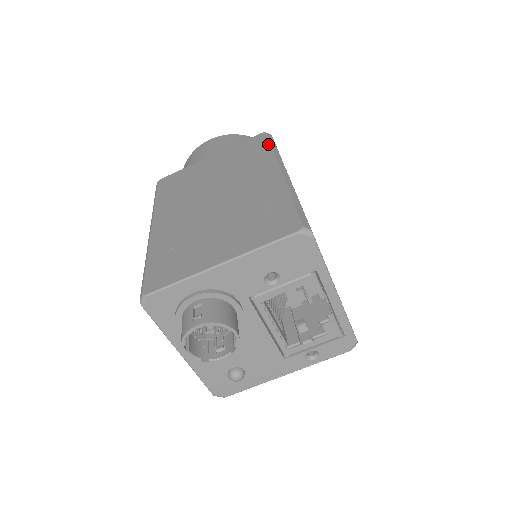
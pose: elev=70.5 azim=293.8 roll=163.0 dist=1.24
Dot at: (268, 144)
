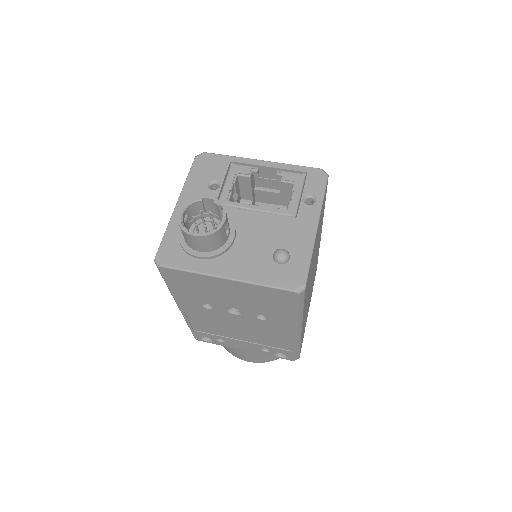
Dot at: occluded
